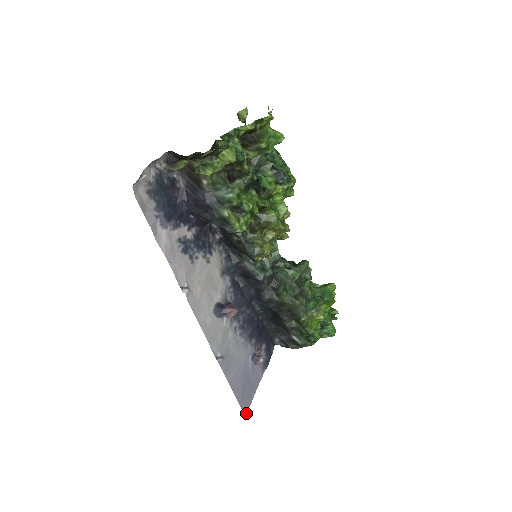
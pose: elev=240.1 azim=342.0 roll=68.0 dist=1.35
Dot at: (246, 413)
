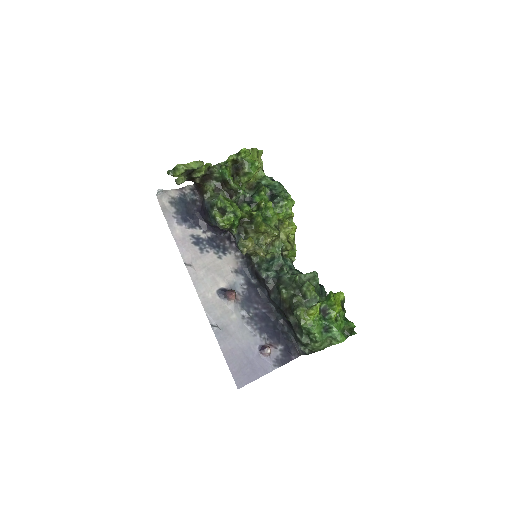
Dot at: (240, 387)
